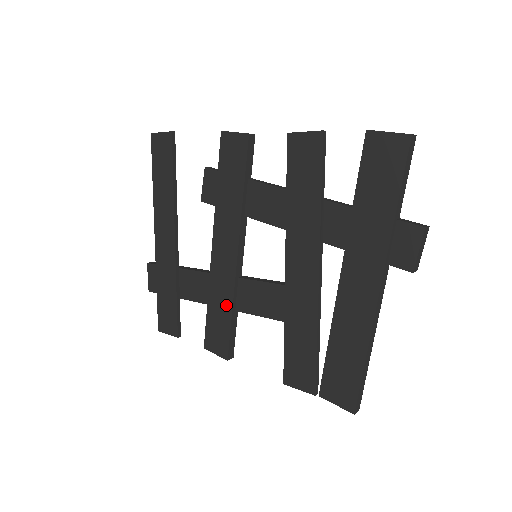
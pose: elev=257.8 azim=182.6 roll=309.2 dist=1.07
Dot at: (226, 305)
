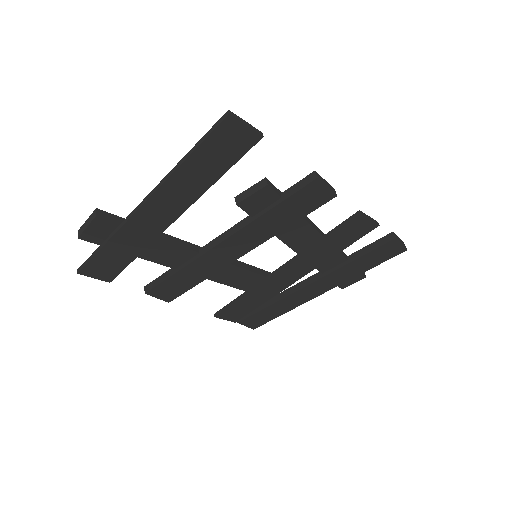
Dot at: (200, 277)
